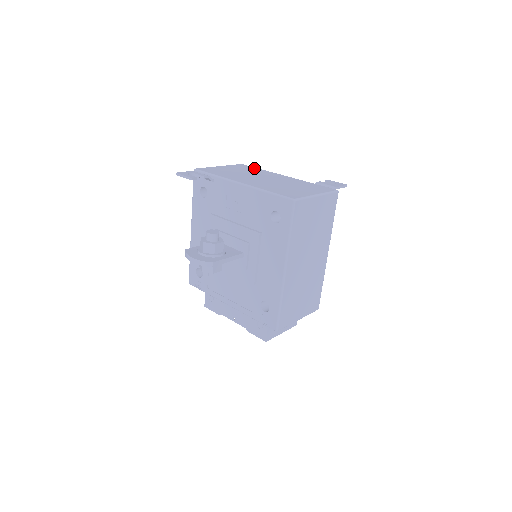
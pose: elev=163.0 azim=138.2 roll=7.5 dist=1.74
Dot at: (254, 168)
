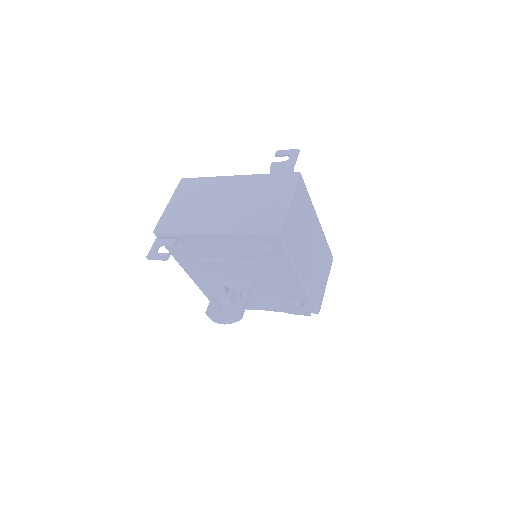
Dot at: (199, 181)
